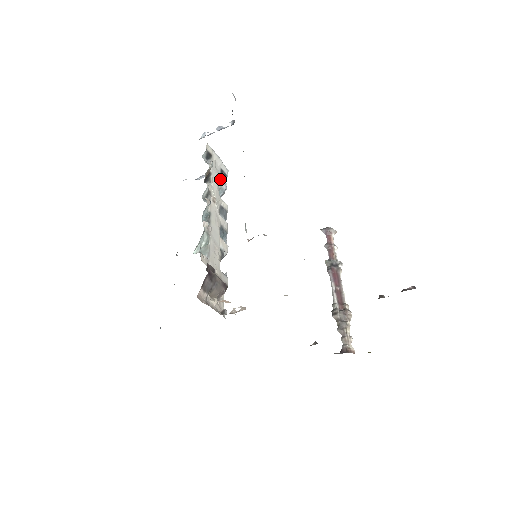
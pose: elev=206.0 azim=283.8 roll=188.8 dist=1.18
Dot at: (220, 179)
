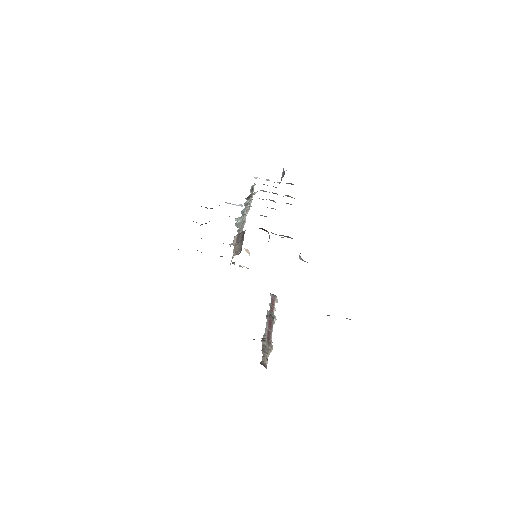
Dot at: occluded
